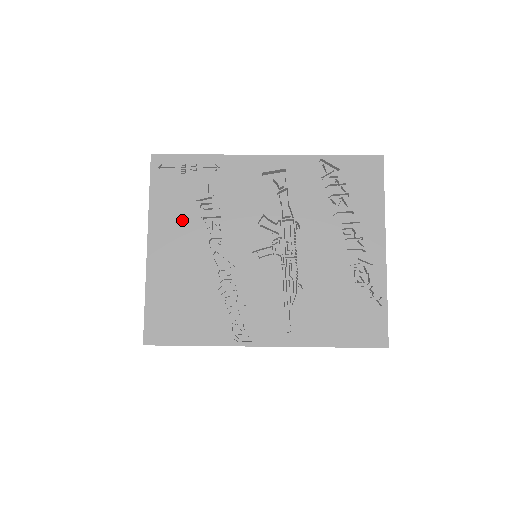
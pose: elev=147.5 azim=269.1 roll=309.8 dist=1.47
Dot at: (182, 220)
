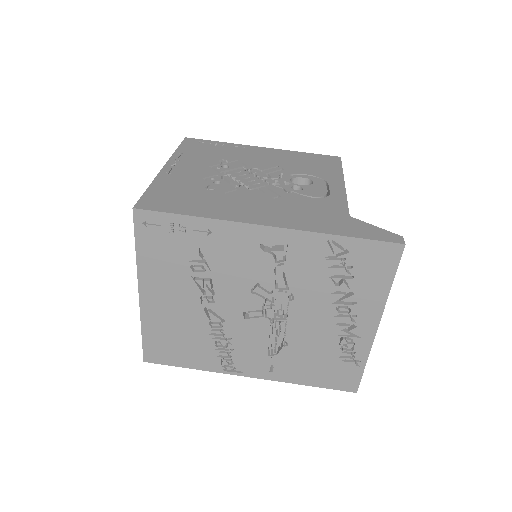
Dot at: (172, 277)
